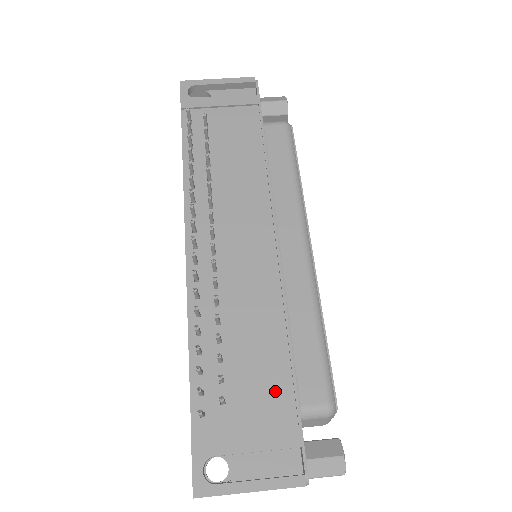
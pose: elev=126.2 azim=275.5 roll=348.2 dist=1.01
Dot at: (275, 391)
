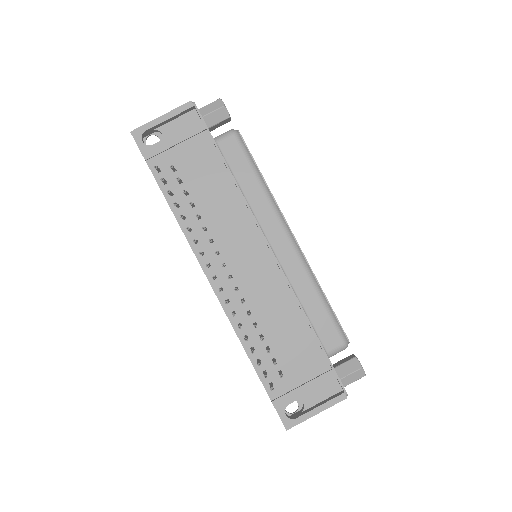
Dot at: (309, 353)
